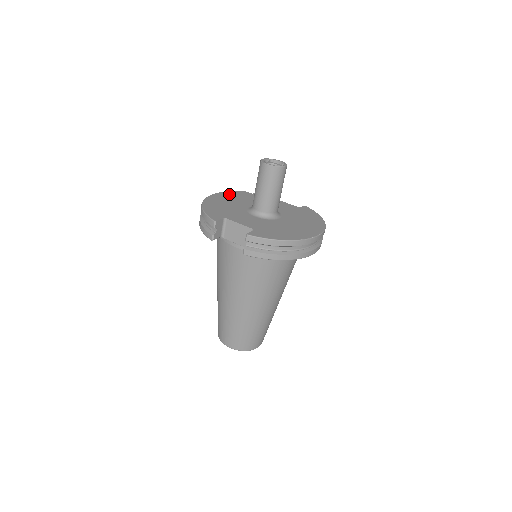
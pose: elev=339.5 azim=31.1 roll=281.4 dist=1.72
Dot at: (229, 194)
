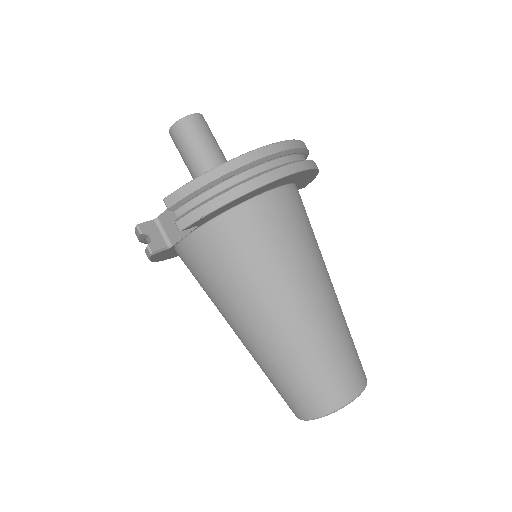
Dot at: occluded
